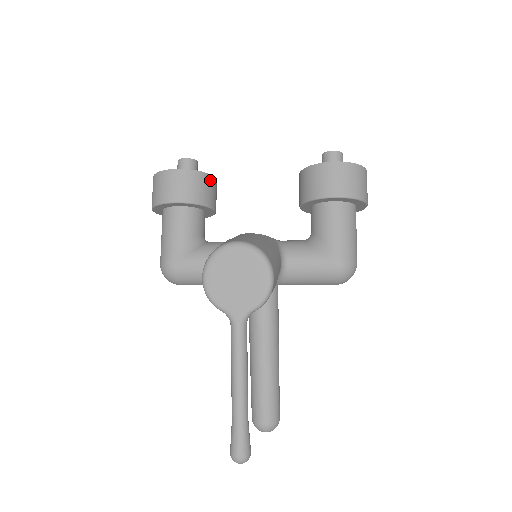
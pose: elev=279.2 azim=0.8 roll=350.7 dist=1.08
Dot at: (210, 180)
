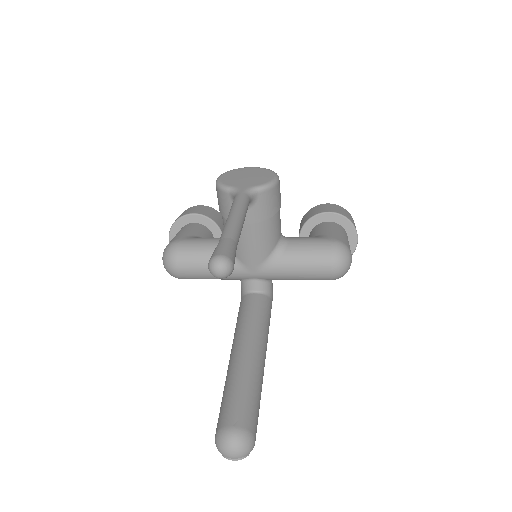
Dot at: occluded
